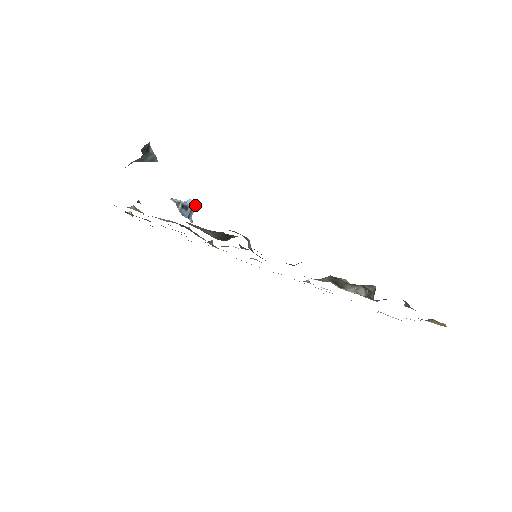
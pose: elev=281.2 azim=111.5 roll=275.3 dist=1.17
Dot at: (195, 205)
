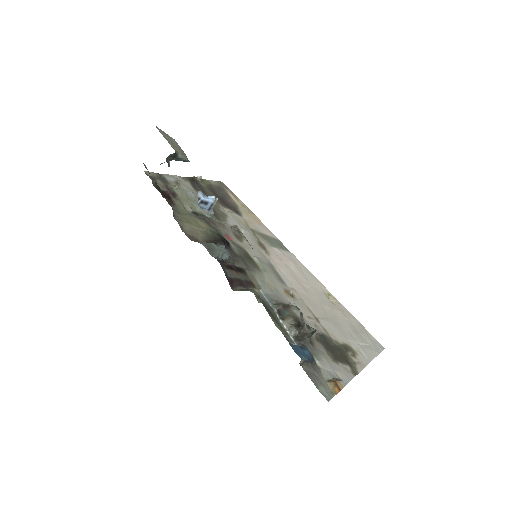
Dot at: (216, 201)
